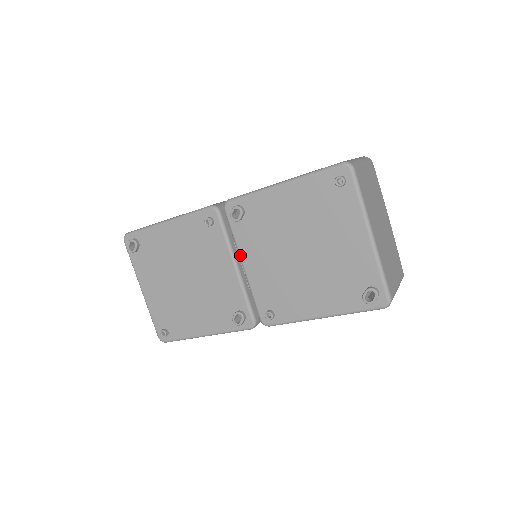
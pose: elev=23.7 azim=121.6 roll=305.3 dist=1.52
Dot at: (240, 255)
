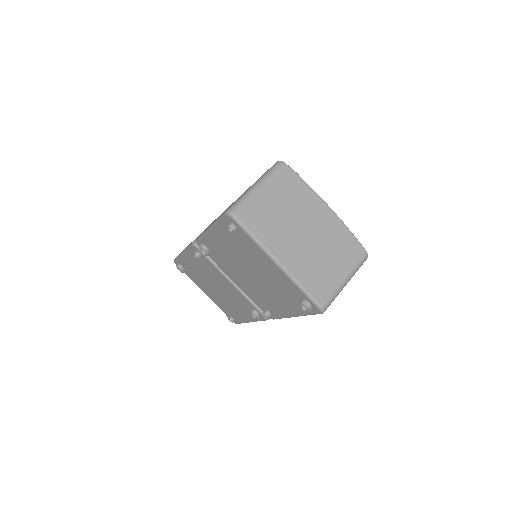
Dot at: (227, 275)
